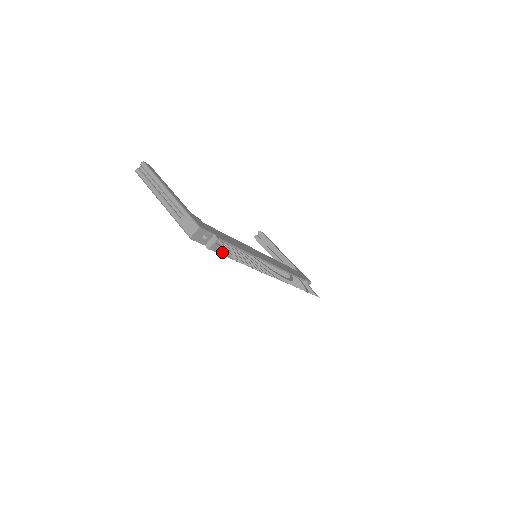
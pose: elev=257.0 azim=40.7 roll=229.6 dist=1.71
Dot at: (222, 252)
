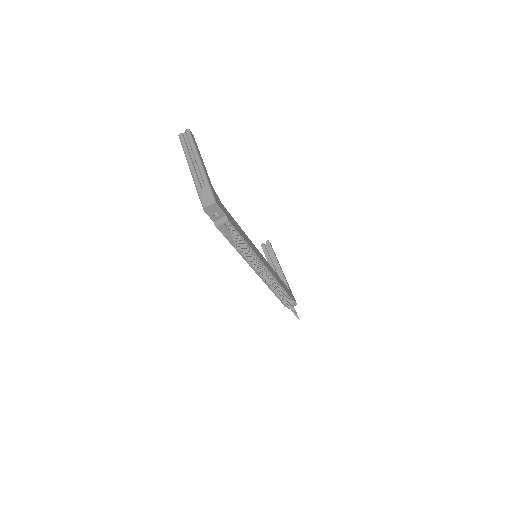
Dot at: (227, 235)
